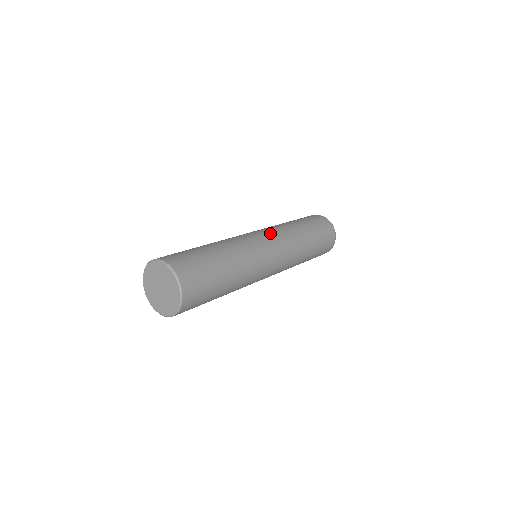
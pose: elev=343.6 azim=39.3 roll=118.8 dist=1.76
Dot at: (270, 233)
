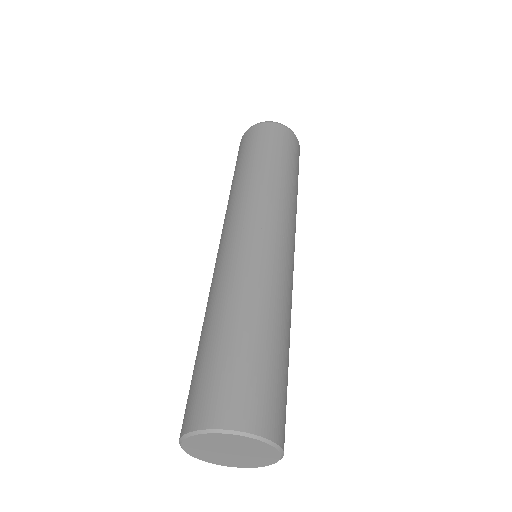
Dot at: (256, 216)
